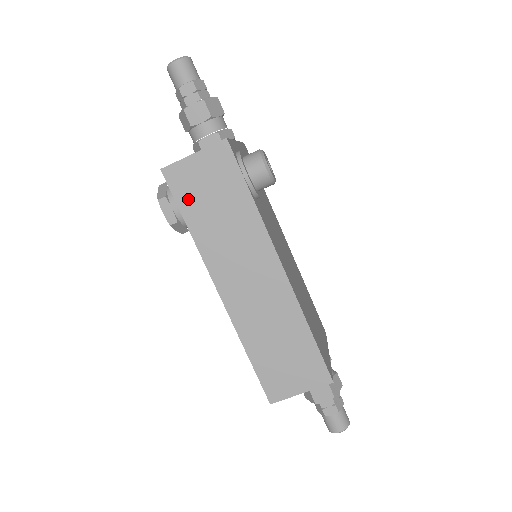
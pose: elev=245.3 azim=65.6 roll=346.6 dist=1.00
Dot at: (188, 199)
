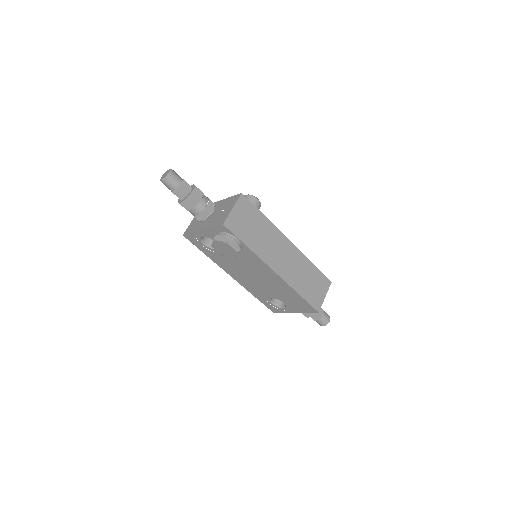
Dot at: (241, 232)
